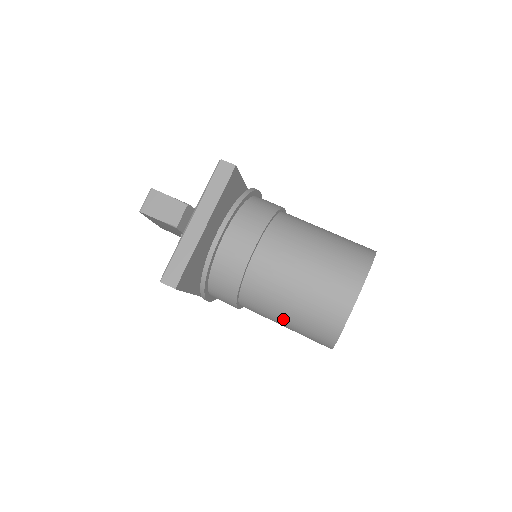
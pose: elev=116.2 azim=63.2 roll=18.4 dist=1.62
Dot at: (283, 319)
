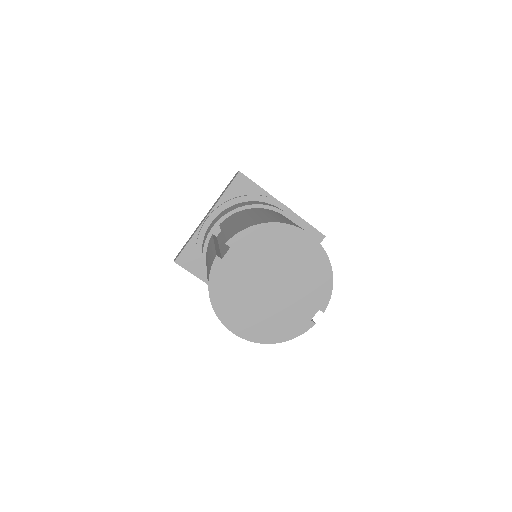
Dot at: (240, 219)
